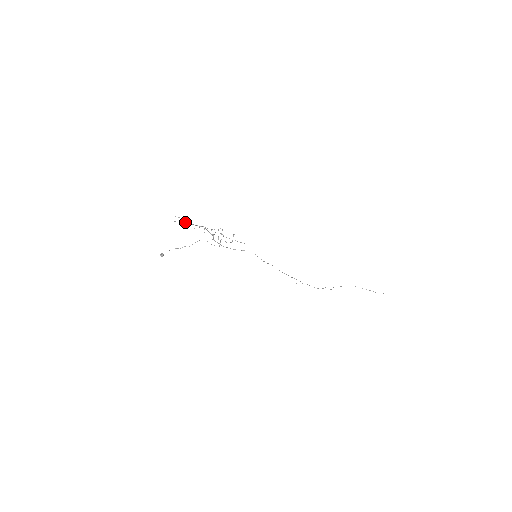
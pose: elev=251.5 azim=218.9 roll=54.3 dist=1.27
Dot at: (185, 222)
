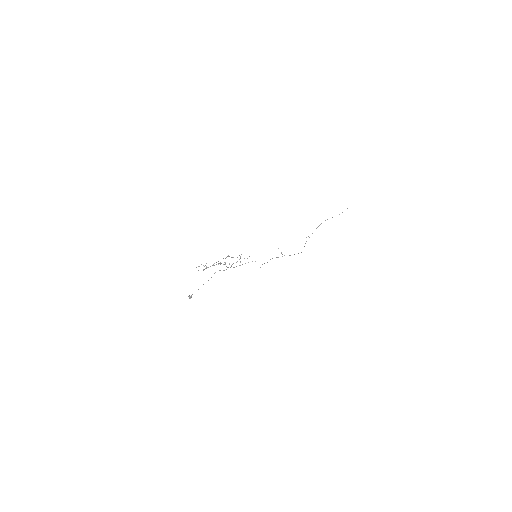
Dot at: occluded
